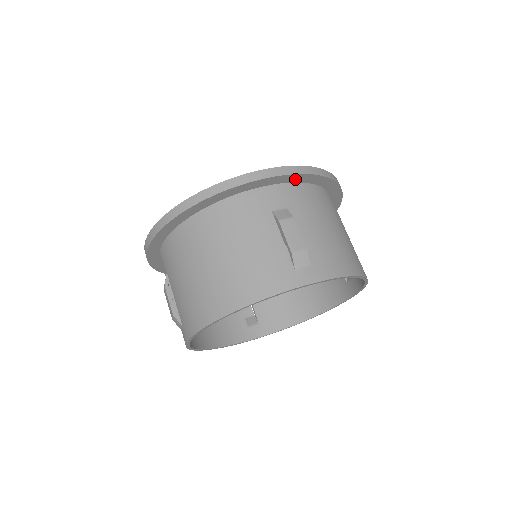
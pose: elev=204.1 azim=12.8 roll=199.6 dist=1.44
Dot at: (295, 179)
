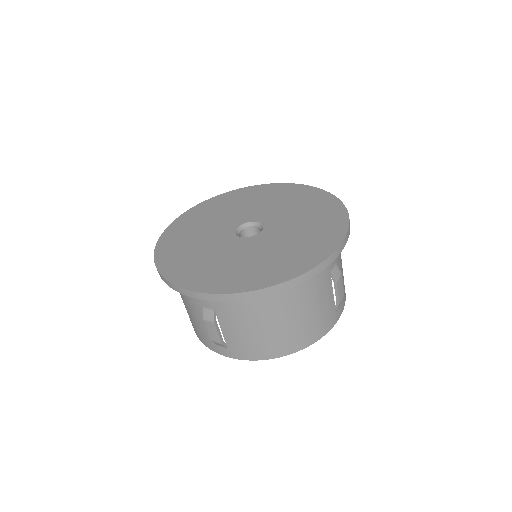
Dot at: occluded
